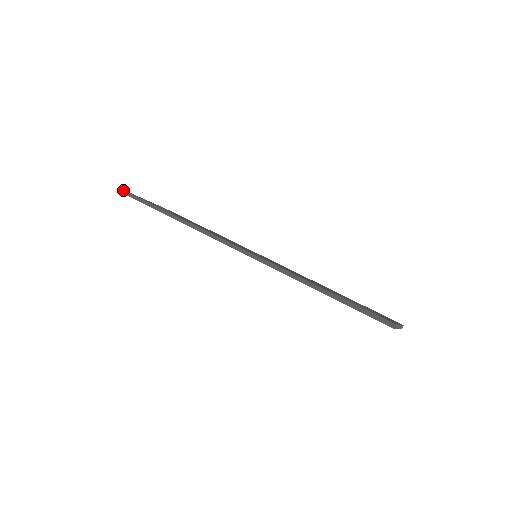
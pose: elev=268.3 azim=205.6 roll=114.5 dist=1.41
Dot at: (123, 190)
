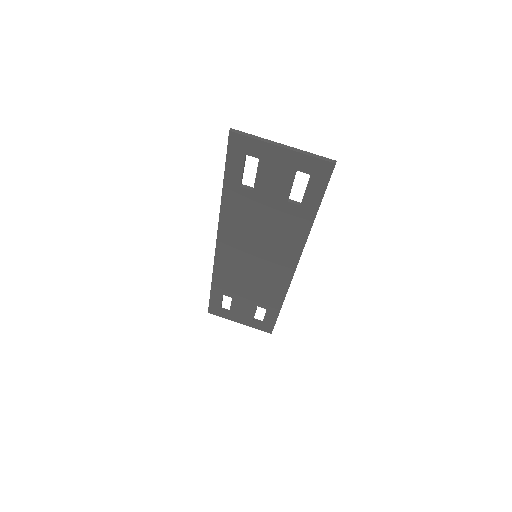
Dot at: occluded
